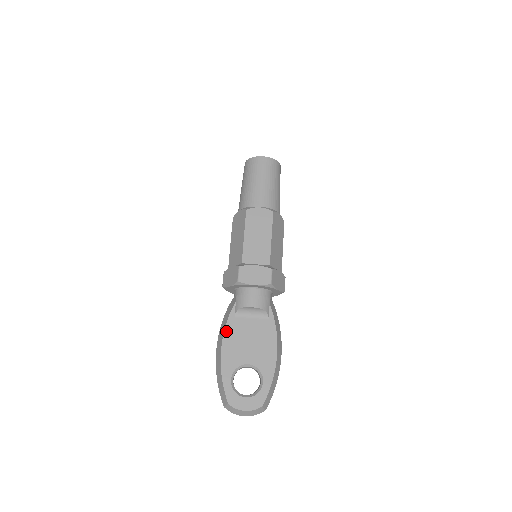
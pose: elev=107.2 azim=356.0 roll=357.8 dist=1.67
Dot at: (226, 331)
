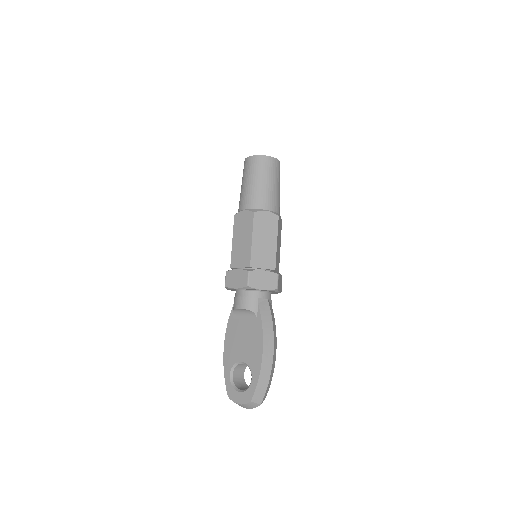
Dot at: (227, 331)
